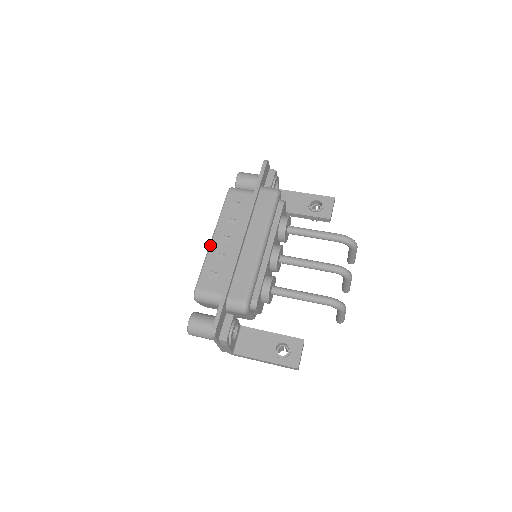
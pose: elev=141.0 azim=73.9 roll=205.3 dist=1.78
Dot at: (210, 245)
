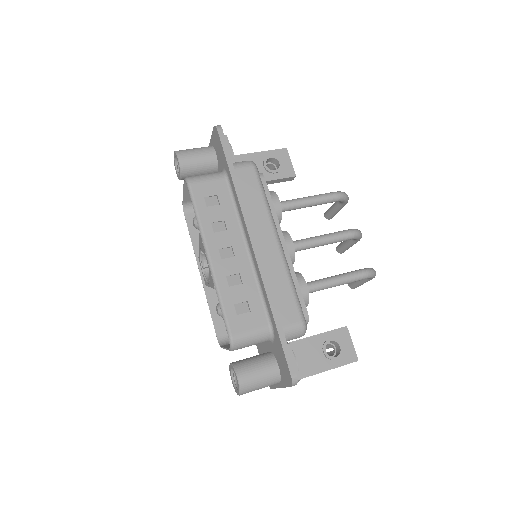
Dot at: (212, 269)
